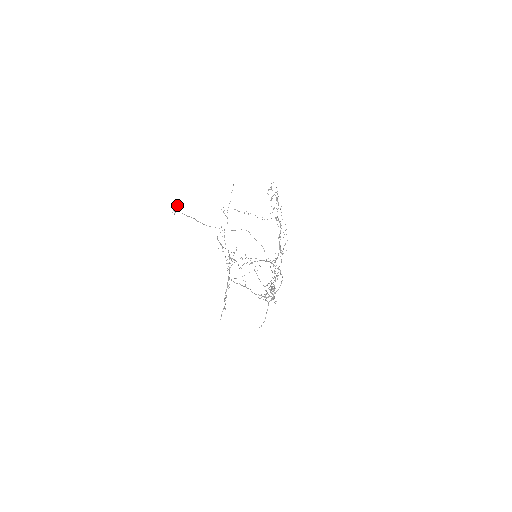
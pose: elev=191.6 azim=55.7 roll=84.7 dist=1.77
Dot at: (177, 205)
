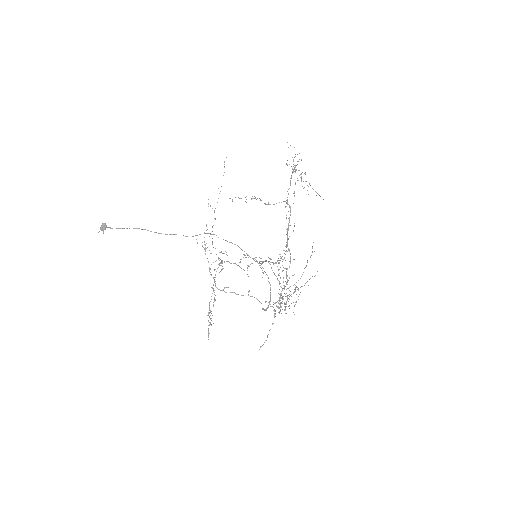
Dot at: (103, 223)
